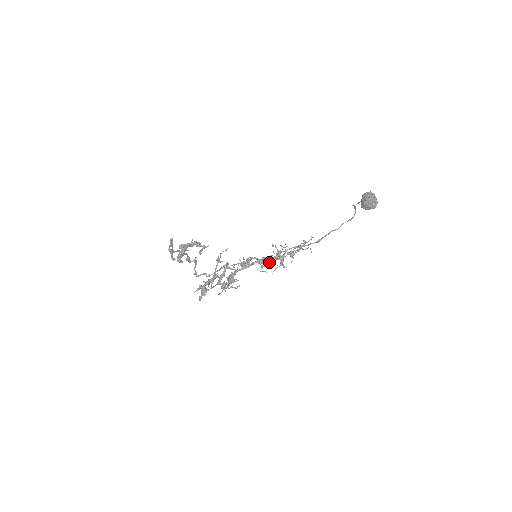
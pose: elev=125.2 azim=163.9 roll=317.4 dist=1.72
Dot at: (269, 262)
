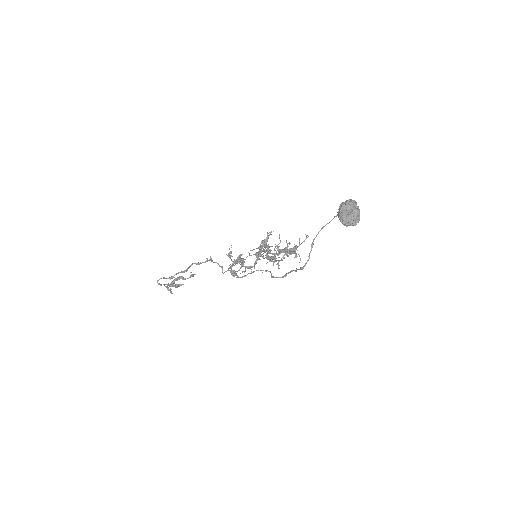
Dot at: occluded
